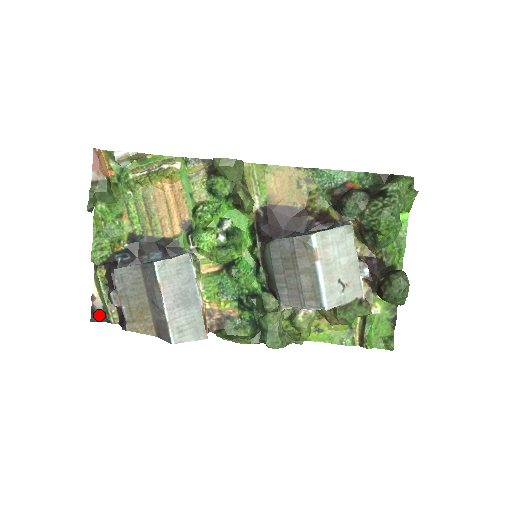
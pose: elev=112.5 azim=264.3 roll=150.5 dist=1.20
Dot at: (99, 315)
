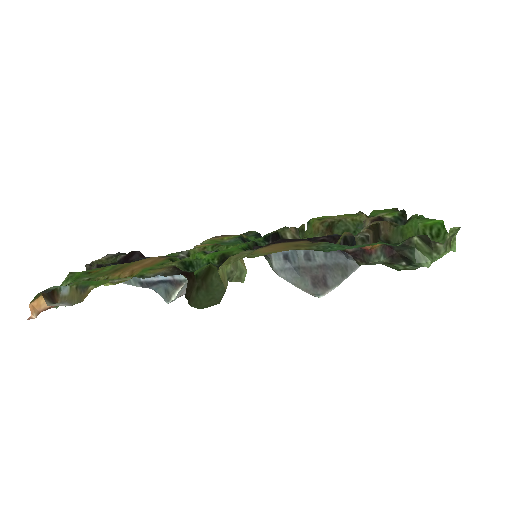
Dot at: (112, 254)
